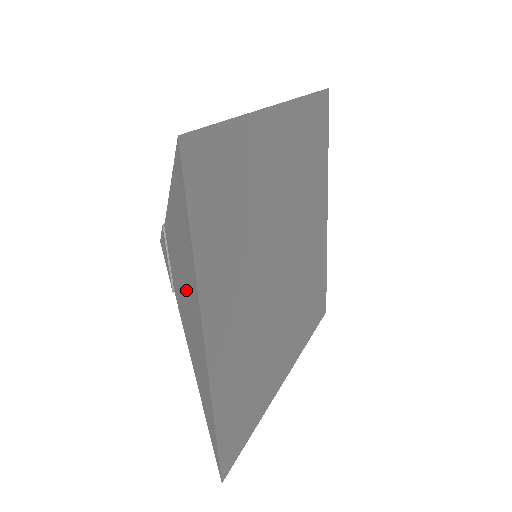
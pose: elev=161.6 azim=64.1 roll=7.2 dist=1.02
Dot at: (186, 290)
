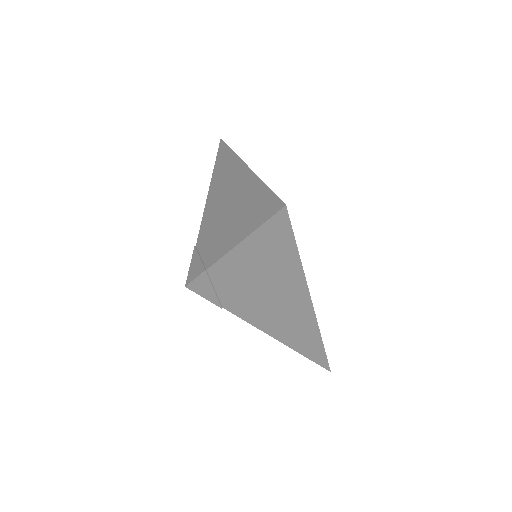
Dot at: (271, 288)
